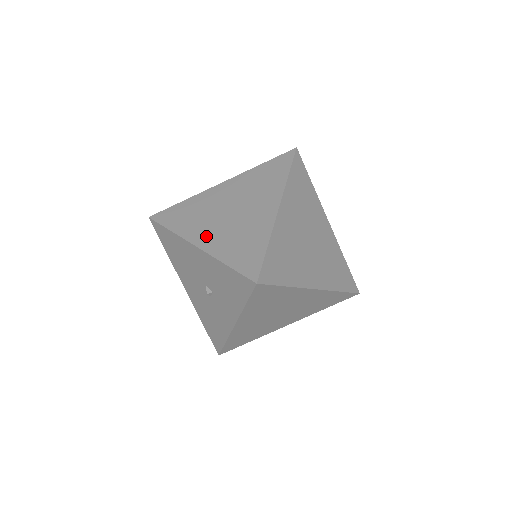
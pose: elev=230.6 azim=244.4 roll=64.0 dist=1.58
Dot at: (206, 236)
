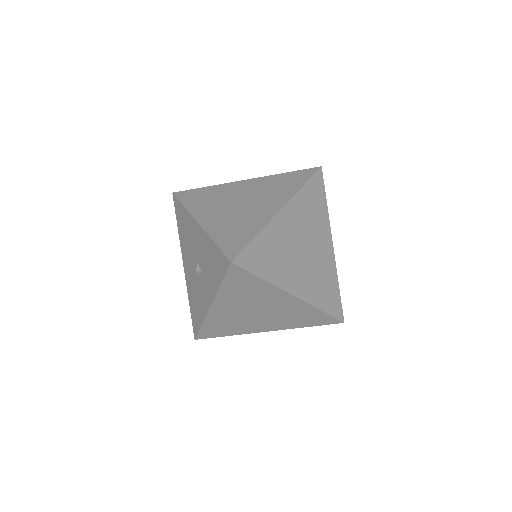
Dot at: (210, 217)
